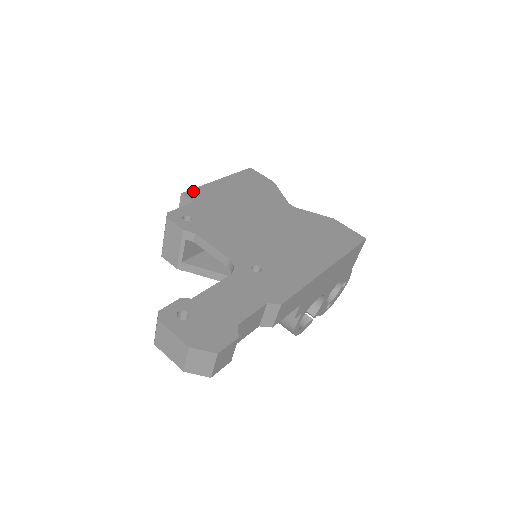
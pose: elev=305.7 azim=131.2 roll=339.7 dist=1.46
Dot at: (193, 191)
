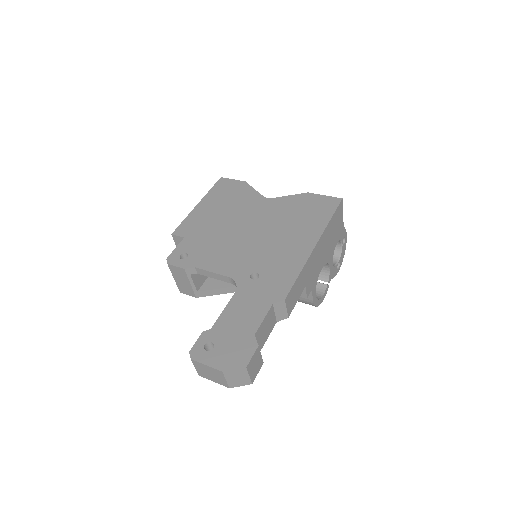
Dot at: (180, 227)
